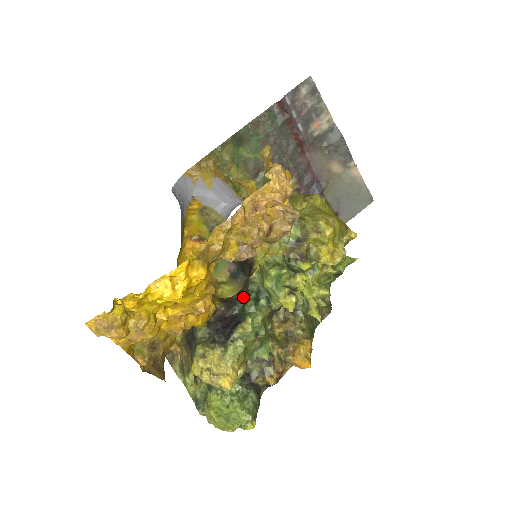
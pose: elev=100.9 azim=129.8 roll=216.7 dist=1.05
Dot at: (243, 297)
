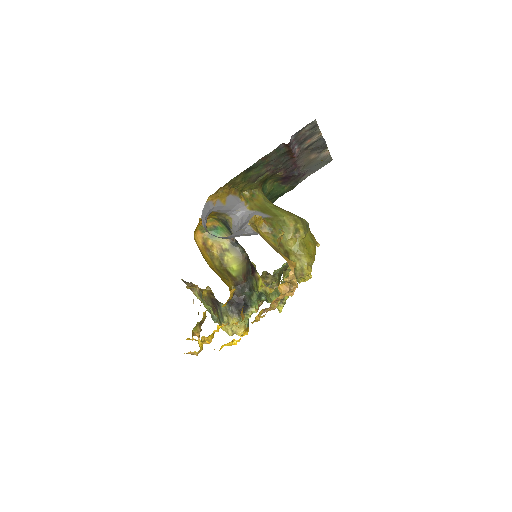
Dot at: (249, 288)
